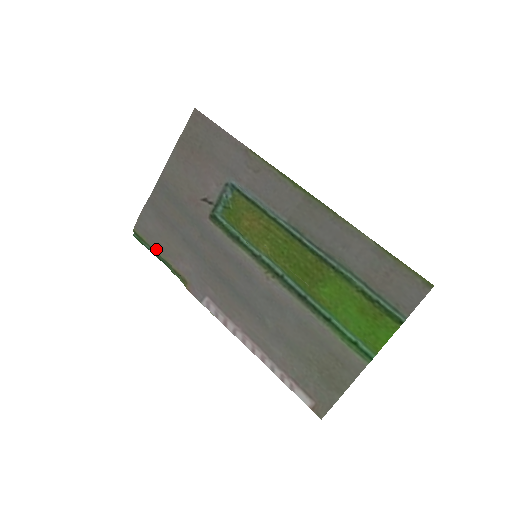
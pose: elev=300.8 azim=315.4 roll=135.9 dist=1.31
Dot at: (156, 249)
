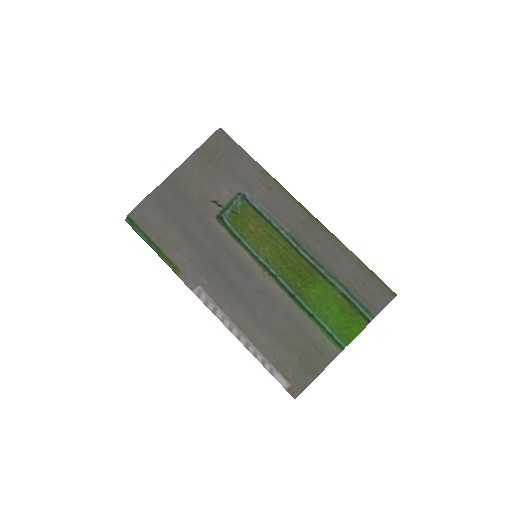
Dot at: (151, 236)
